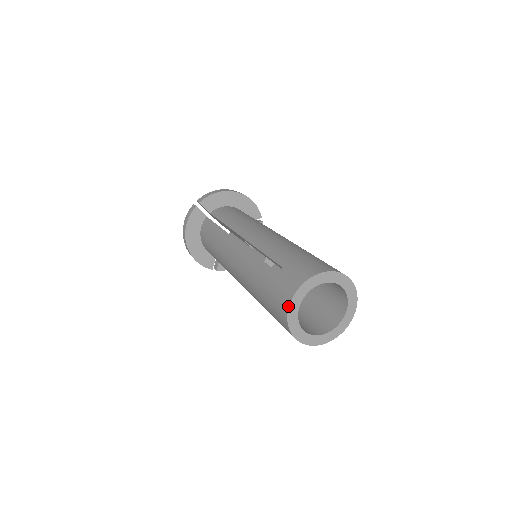
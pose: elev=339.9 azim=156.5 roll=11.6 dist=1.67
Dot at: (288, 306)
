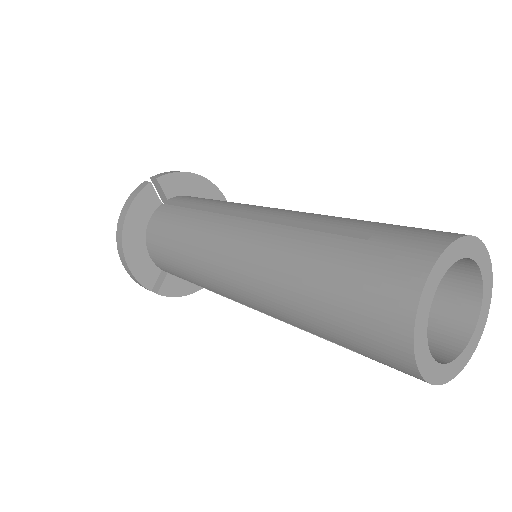
Dot at: (422, 286)
